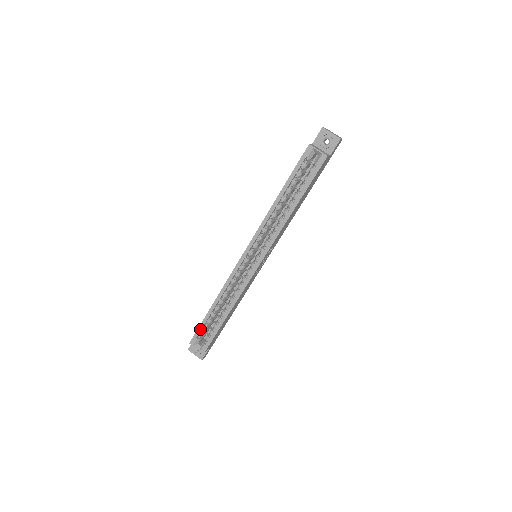
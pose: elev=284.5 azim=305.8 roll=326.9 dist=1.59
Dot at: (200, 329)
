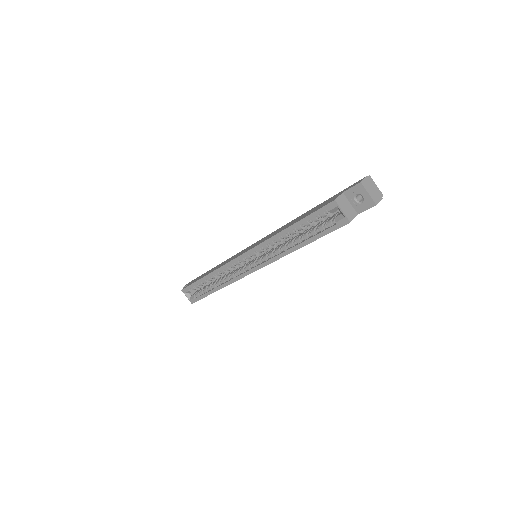
Dot at: (192, 286)
